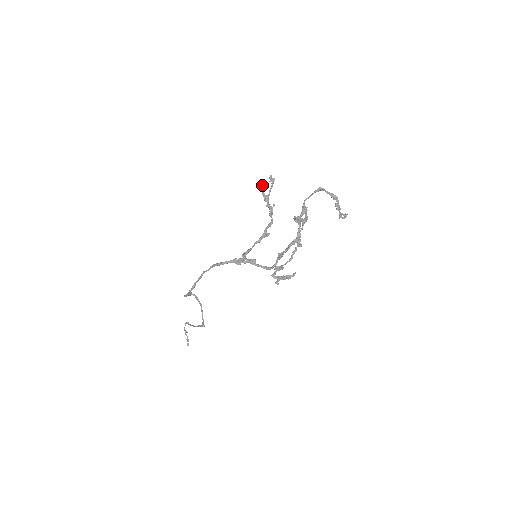
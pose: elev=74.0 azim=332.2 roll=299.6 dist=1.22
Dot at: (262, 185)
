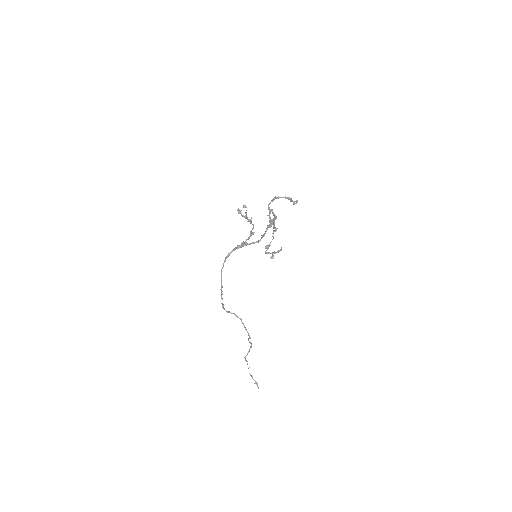
Dot at: (240, 212)
